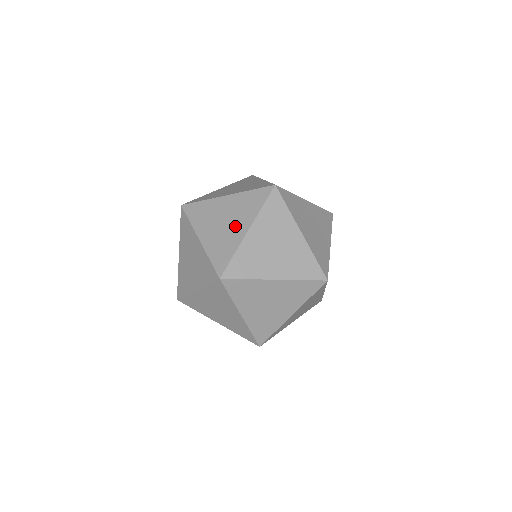
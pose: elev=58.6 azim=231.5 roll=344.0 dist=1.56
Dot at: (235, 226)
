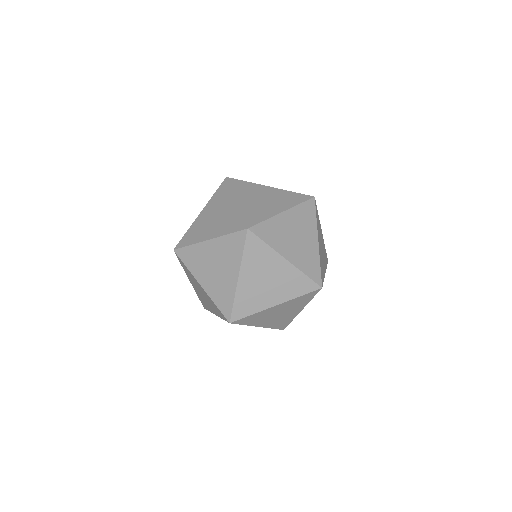
Dot at: (272, 205)
